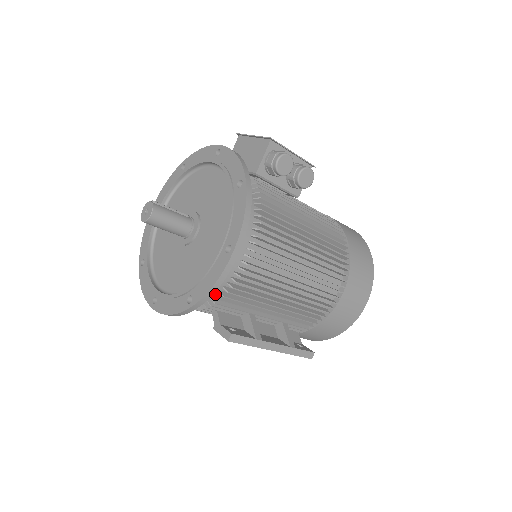
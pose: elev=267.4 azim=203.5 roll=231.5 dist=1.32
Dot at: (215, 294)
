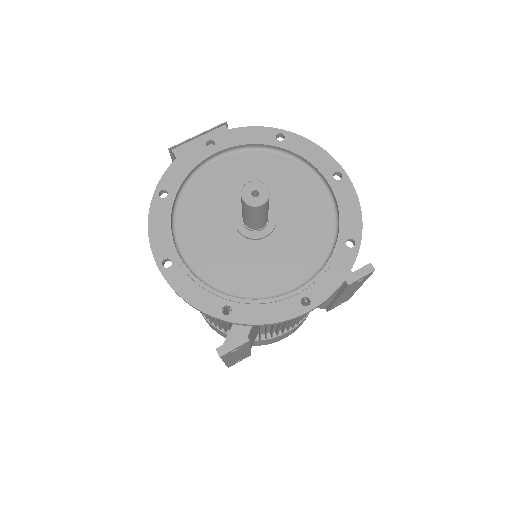
Dot at: occluded
